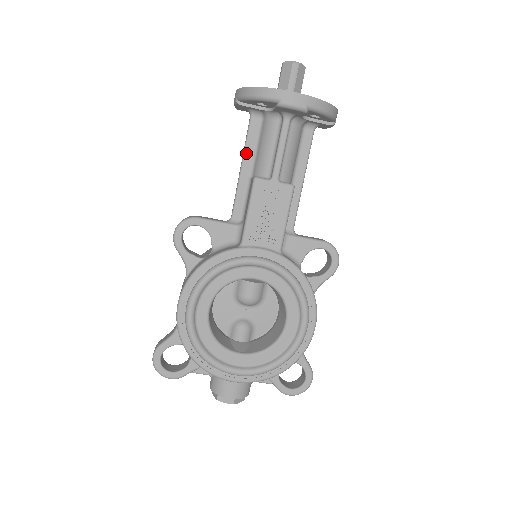
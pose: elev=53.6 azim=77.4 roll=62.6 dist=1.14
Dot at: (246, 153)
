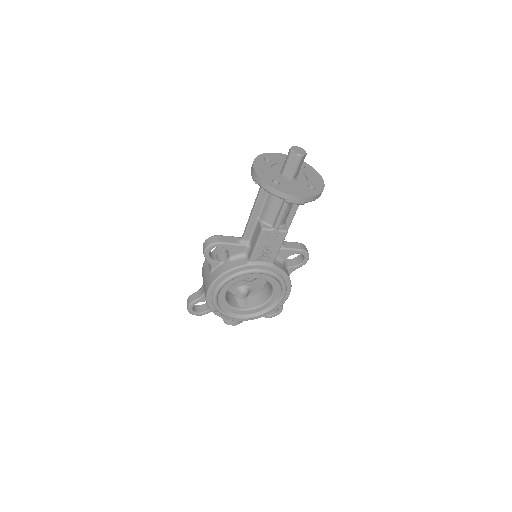
Dot at: (257, 205)
